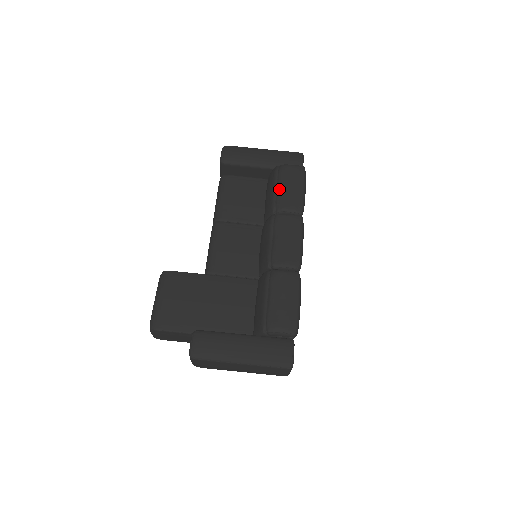
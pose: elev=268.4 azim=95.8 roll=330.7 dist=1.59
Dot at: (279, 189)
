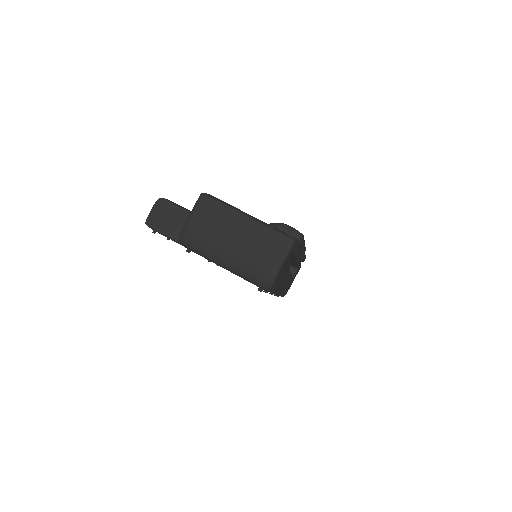
Dot at: occluded
